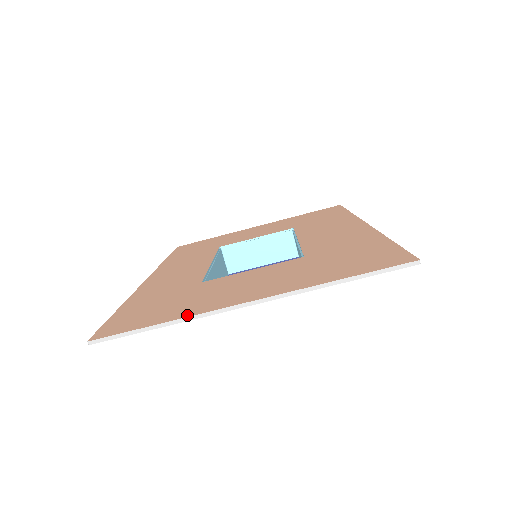
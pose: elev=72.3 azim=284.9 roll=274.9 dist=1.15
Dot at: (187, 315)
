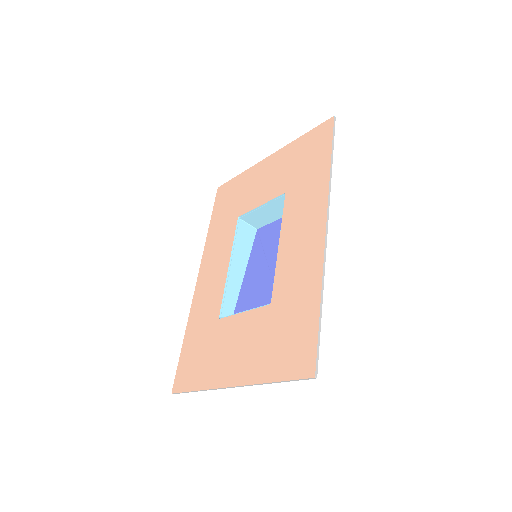
Dot at: (206, 387)
